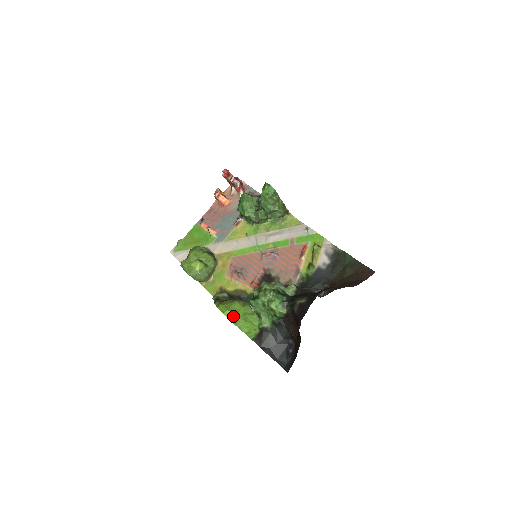
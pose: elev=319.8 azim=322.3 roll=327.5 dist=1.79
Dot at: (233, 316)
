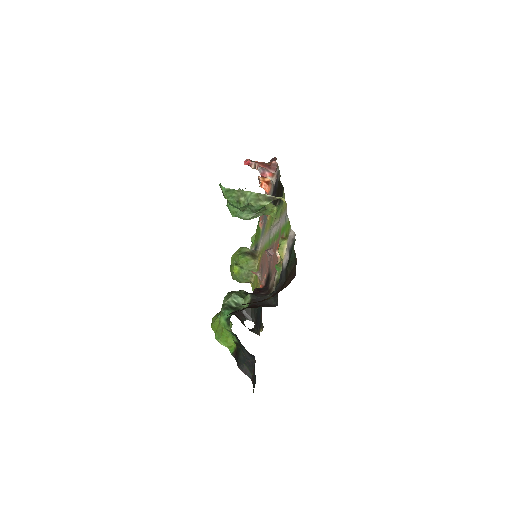
Dot at: (216, 330)
